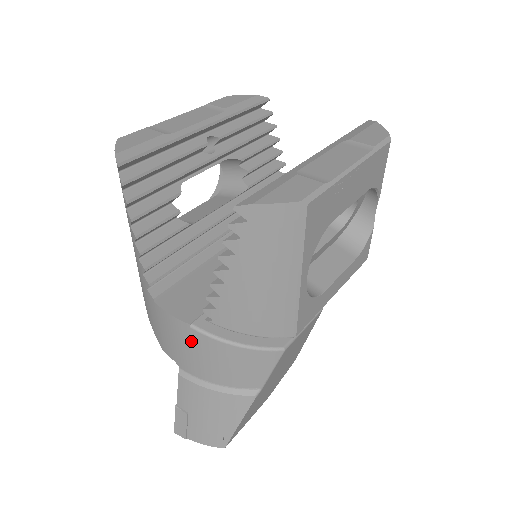
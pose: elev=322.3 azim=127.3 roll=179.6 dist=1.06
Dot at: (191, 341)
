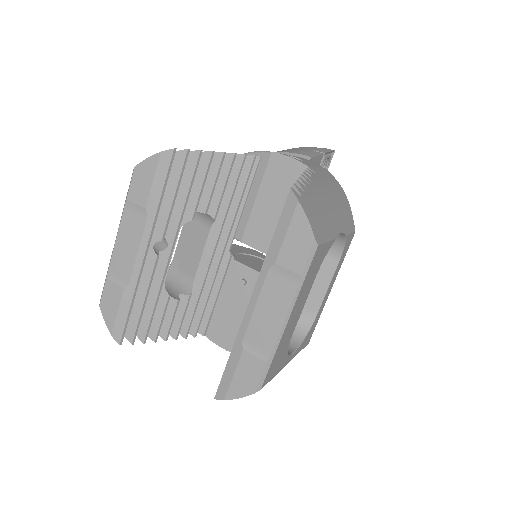
Dot at: occluded
